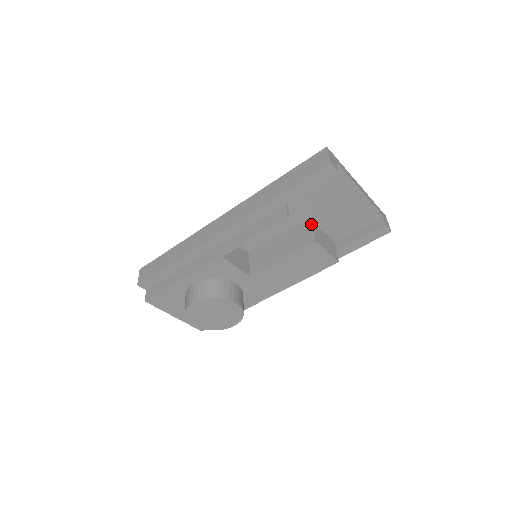
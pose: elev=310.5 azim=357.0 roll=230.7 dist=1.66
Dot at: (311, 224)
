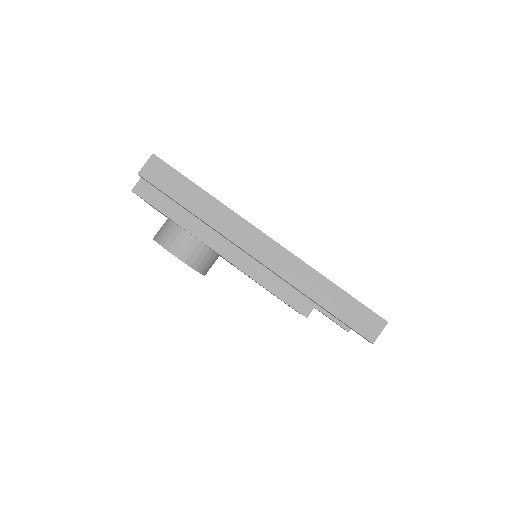
Dot at: occluded
